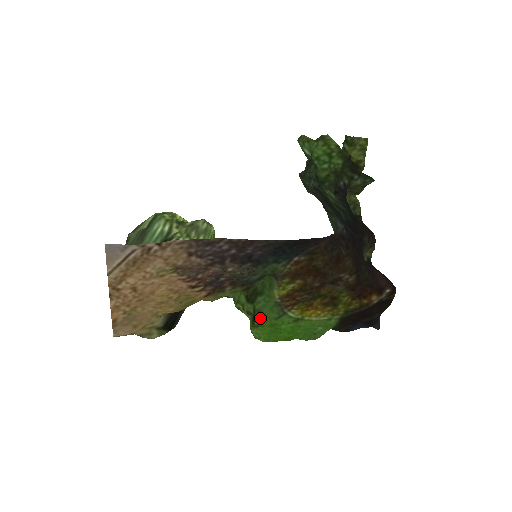
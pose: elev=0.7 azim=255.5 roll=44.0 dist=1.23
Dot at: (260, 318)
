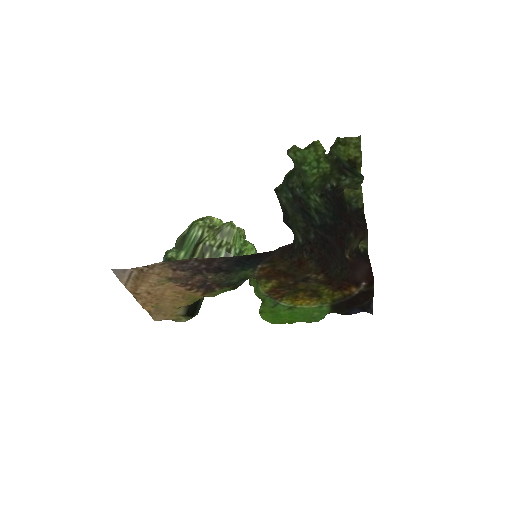
Dot at: (262, 306)
